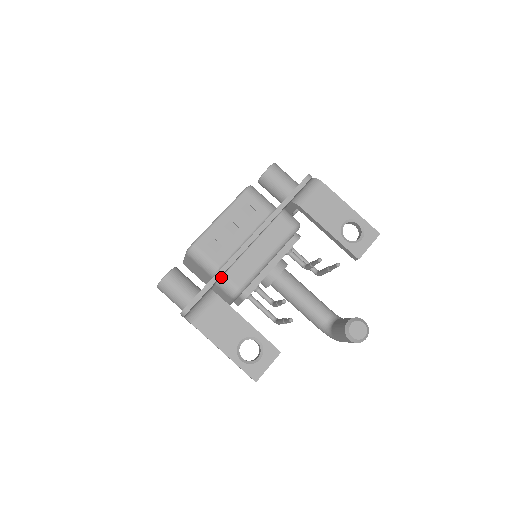
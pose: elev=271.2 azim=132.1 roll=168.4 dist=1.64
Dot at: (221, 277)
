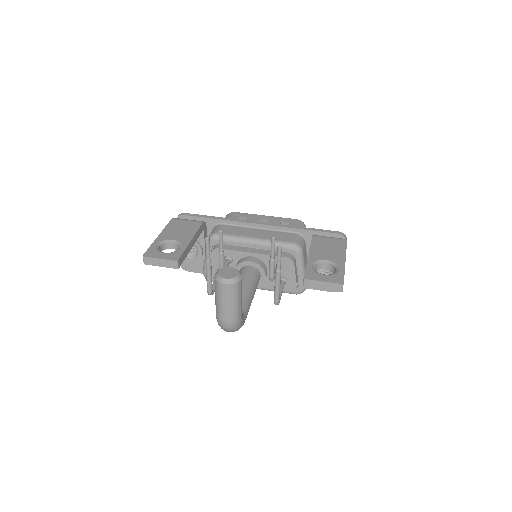
Dot at: (219, 224)
